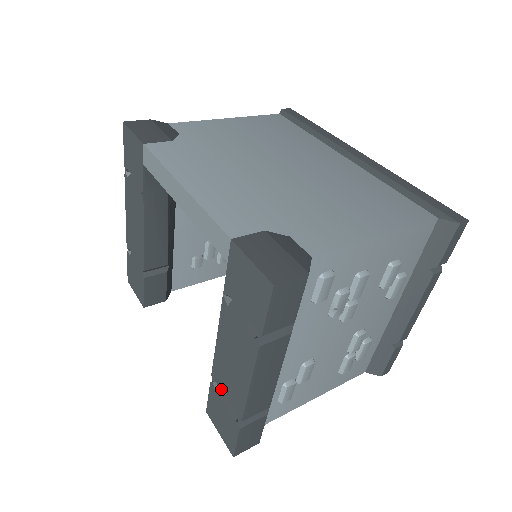
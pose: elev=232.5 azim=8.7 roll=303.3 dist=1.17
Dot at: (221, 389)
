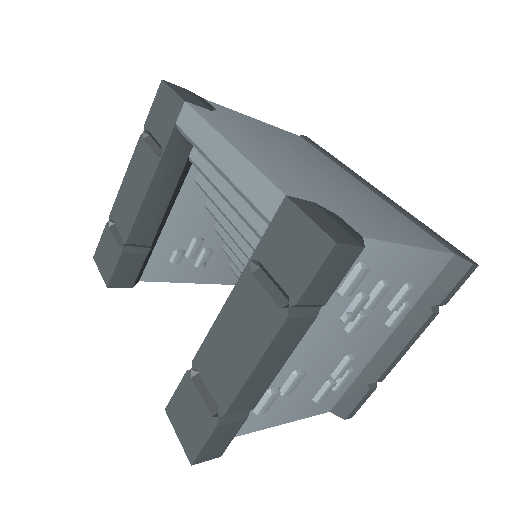
Dot at: (203, 377)
